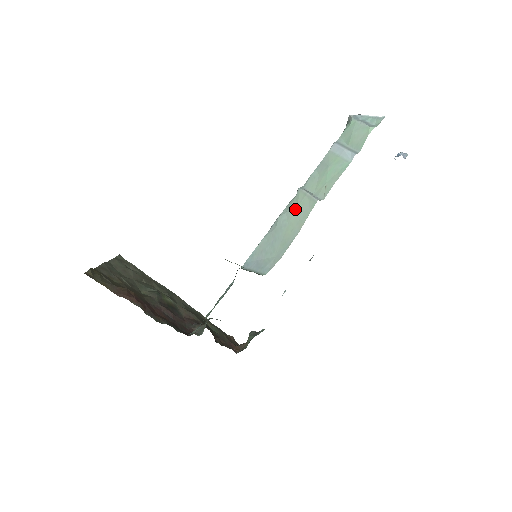
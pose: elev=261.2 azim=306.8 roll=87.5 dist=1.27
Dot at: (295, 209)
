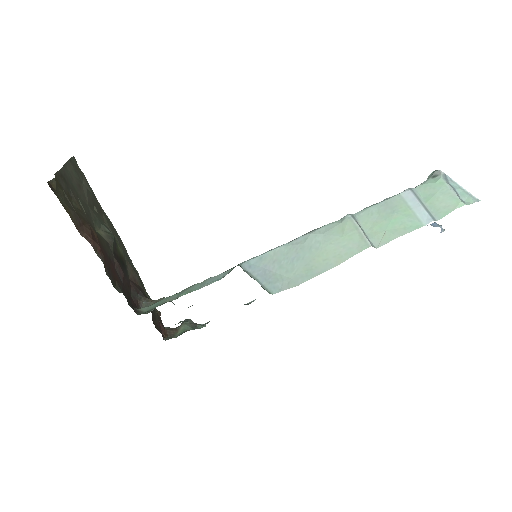
Dot at: (338, 237)
